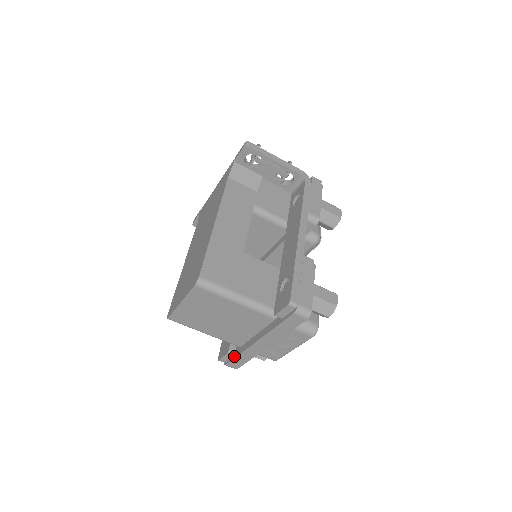
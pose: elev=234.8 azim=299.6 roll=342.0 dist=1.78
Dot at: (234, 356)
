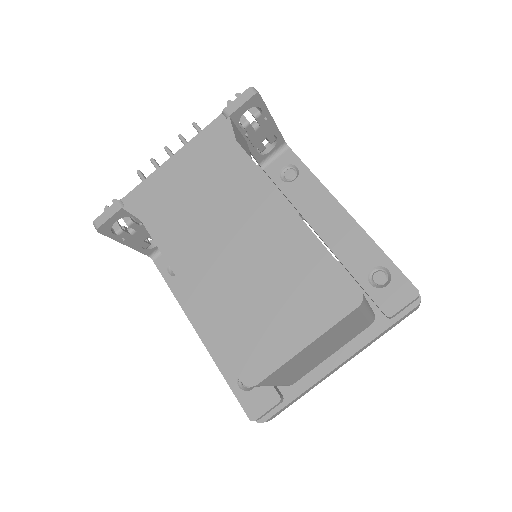
Dot at: (286, 401)
